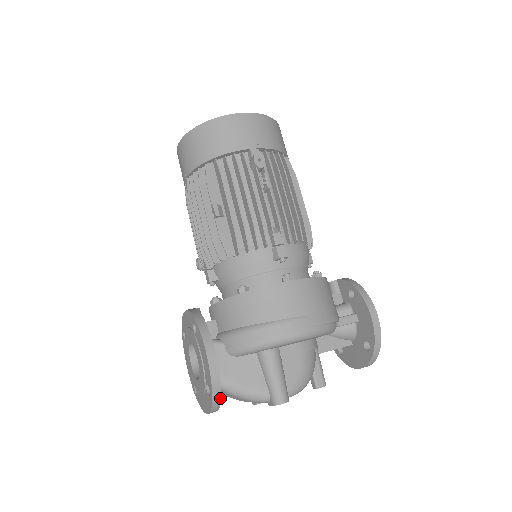
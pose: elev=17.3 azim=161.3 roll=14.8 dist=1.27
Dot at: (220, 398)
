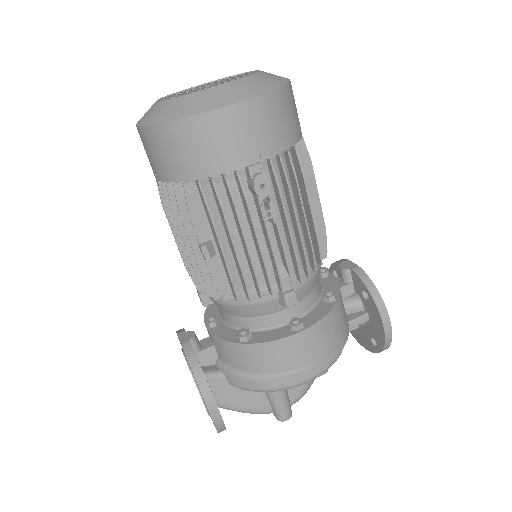
Dot at: (225, 429)
